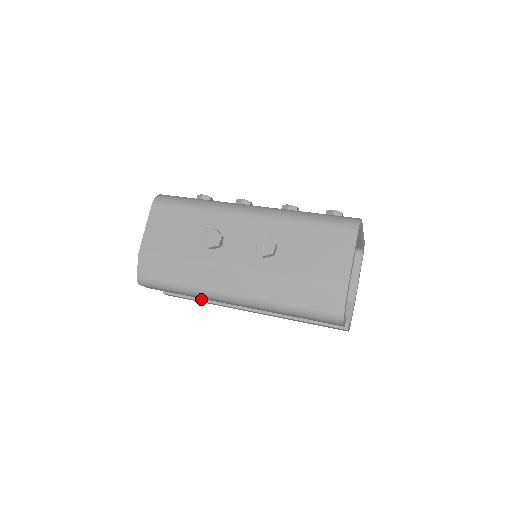
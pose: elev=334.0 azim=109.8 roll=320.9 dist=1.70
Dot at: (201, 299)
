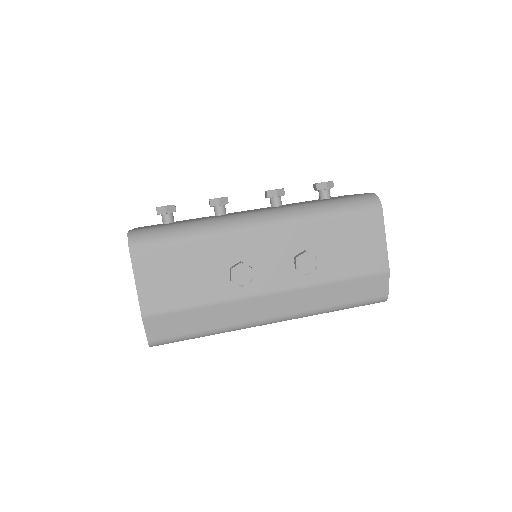
Dot at: occluded
